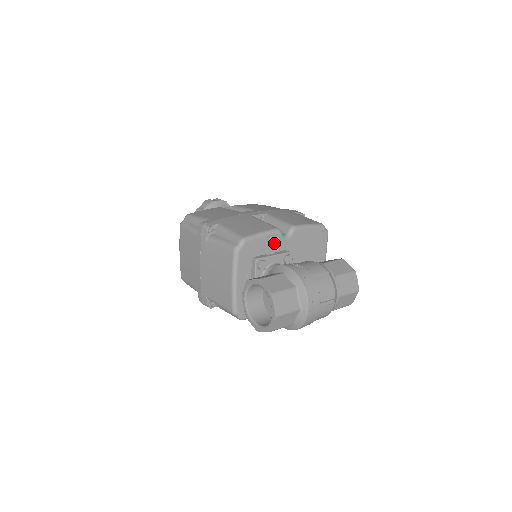
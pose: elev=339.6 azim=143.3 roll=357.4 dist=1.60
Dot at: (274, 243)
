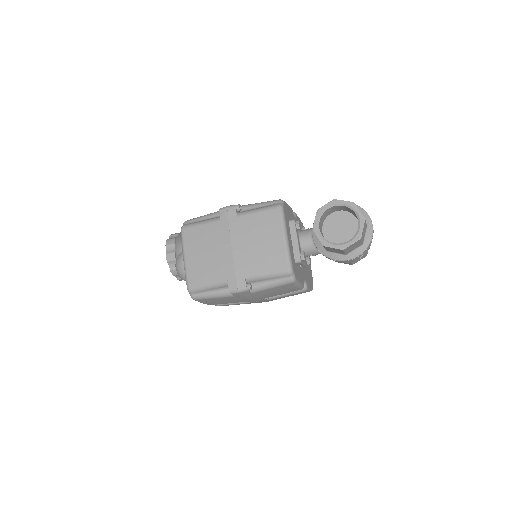
Dot at: (292, 217)
